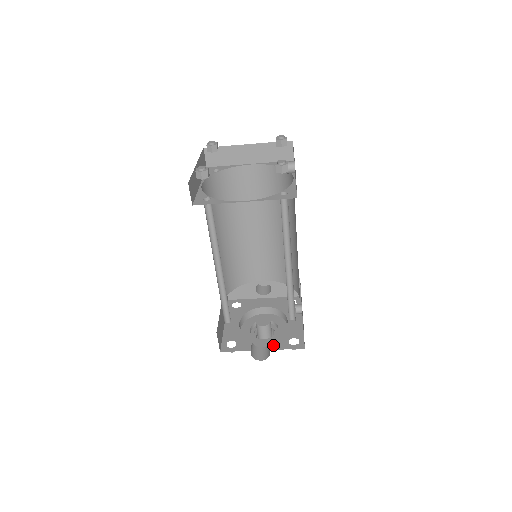
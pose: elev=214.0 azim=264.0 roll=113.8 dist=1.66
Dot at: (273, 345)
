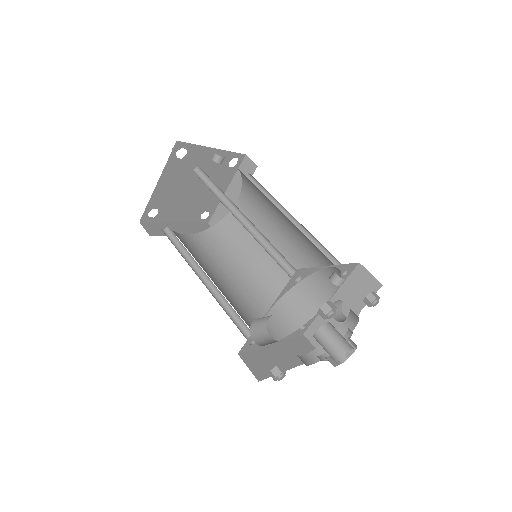
Dot at: occluded
